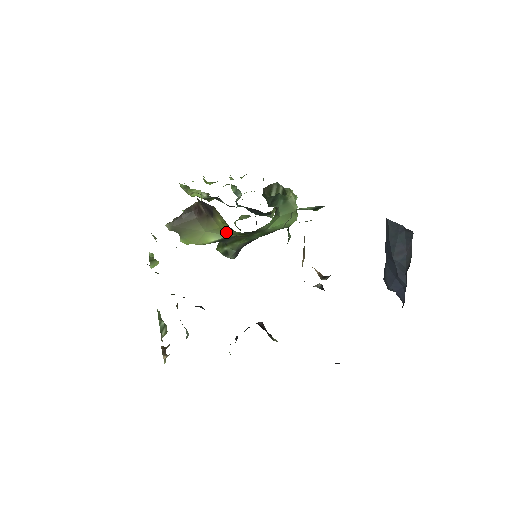
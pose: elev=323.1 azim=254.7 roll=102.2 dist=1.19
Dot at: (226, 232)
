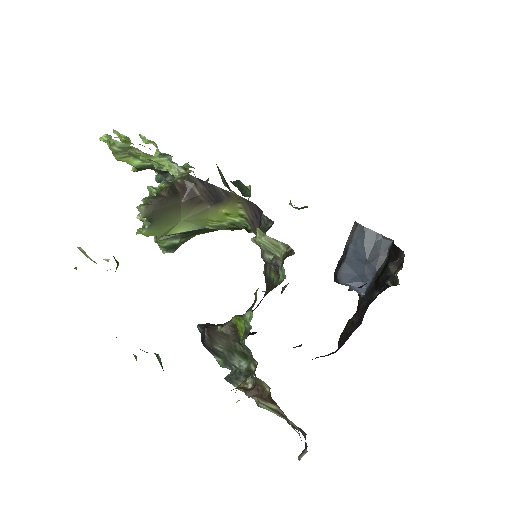
Dot at: (208, 224)
